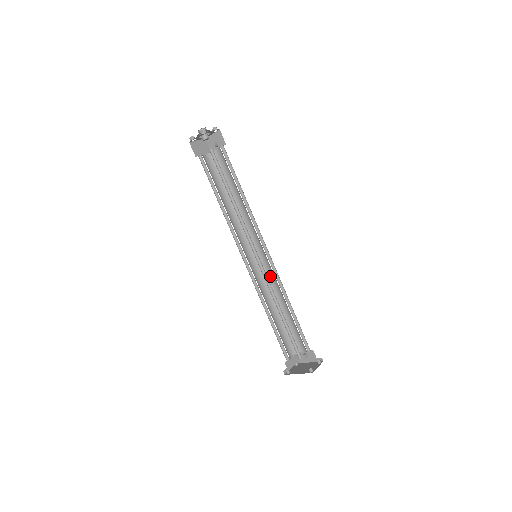
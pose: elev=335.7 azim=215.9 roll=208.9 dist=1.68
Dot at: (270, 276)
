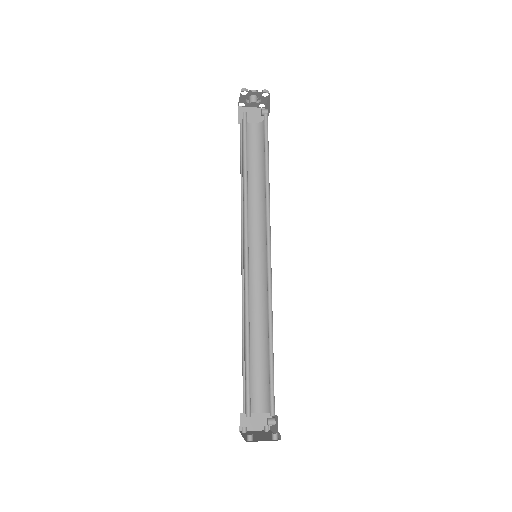
Dot at: occluded
